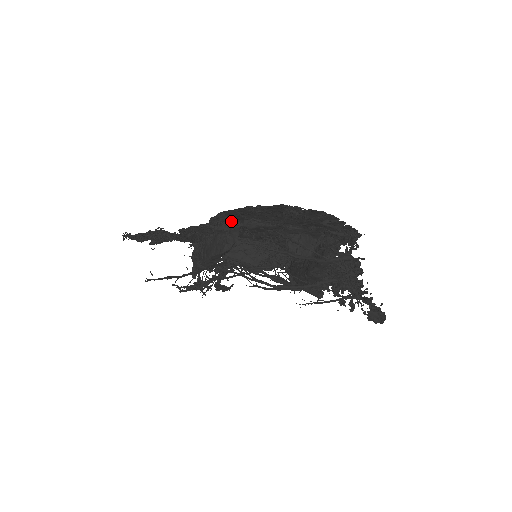
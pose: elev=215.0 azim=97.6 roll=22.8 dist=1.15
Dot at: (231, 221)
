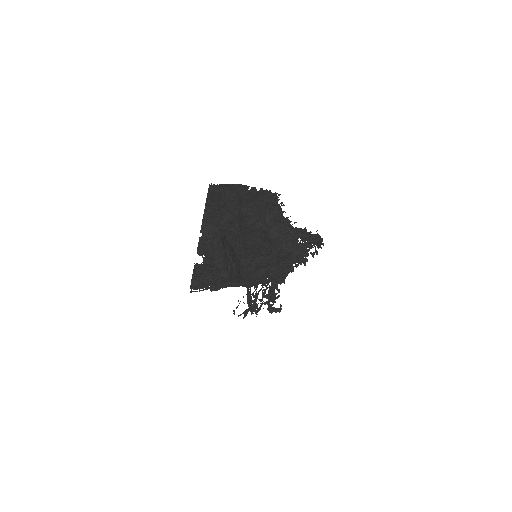
Dot at: (214, 228)
